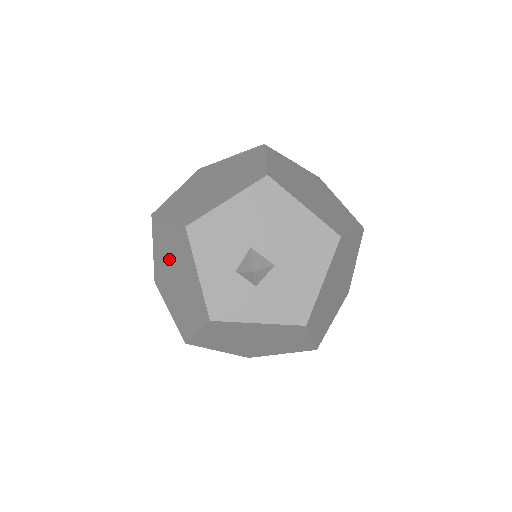
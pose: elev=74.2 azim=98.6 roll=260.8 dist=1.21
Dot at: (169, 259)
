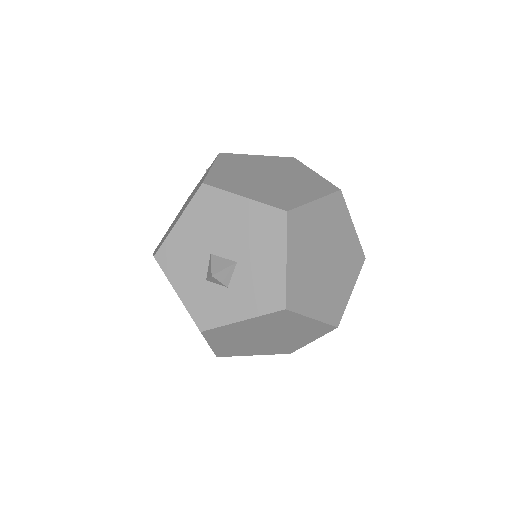
Dot at: occluded
